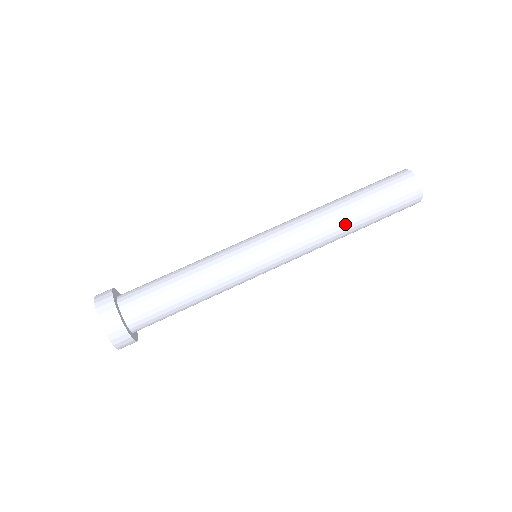
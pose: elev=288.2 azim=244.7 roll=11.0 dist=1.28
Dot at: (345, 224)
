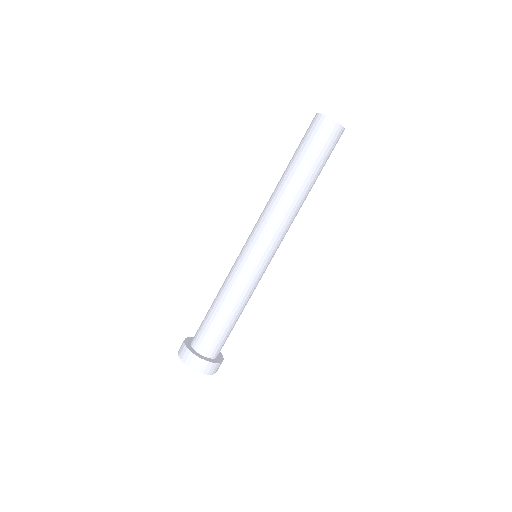
Dot at: (304, 196)
